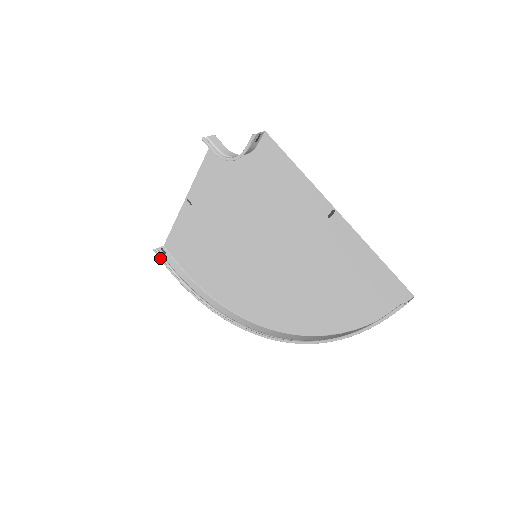
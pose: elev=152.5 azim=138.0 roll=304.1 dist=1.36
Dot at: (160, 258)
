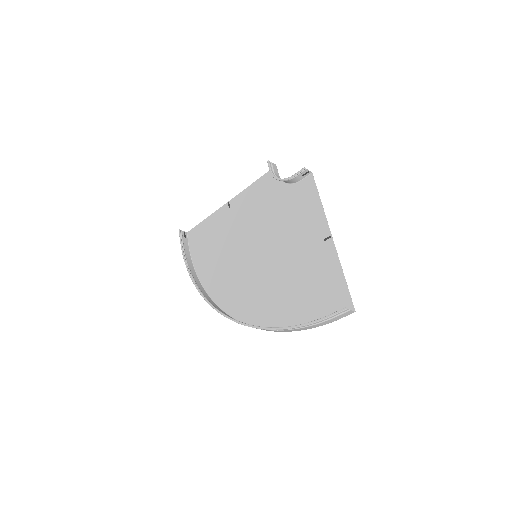
Dot at: (180, 237)
